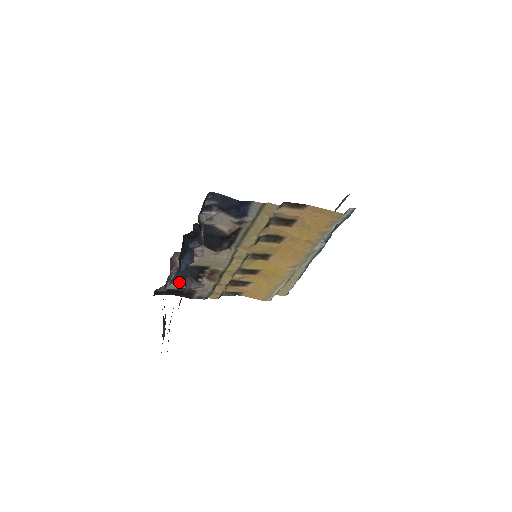
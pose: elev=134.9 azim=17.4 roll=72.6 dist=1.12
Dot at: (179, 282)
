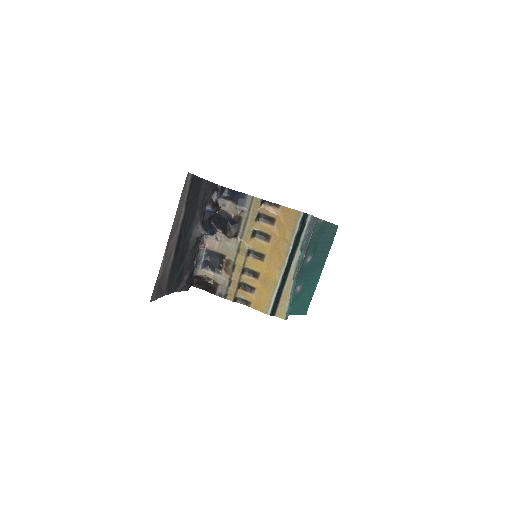
Dot at: (207, 269)
